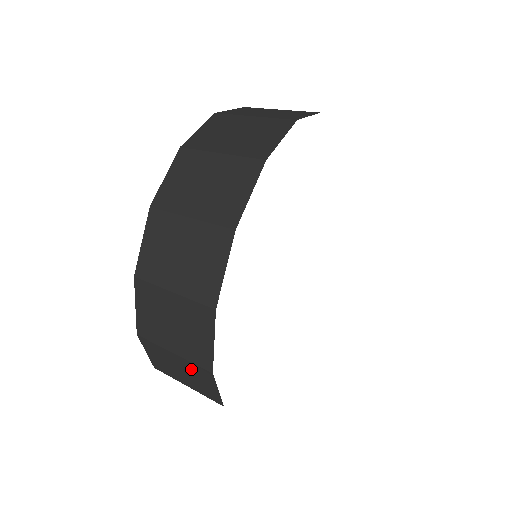
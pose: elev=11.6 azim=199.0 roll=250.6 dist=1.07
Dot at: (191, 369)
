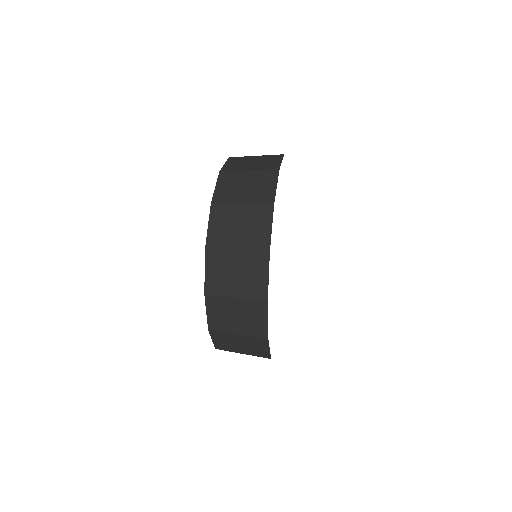
Dot at: (250, 341)
